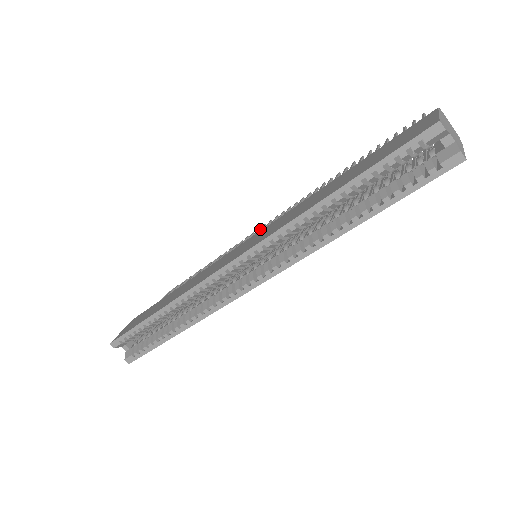
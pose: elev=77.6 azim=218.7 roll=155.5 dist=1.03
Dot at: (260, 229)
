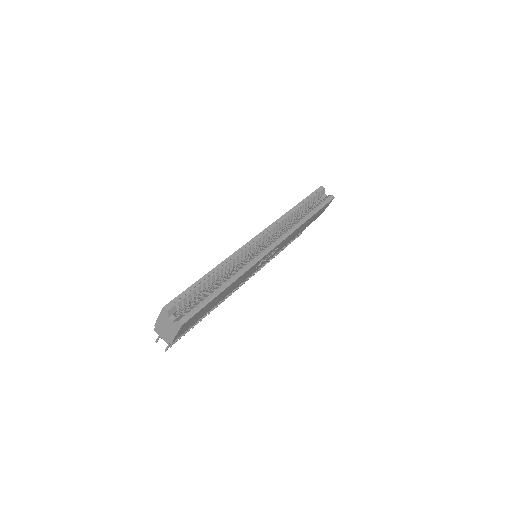
Dot at: occluded
